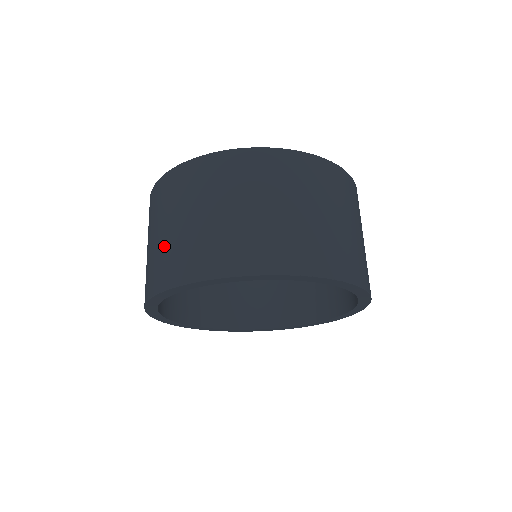
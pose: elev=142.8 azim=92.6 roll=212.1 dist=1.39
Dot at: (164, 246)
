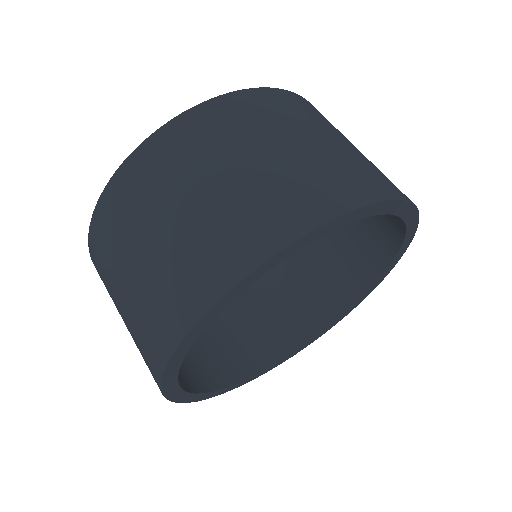
Dot at: (134, 314)
